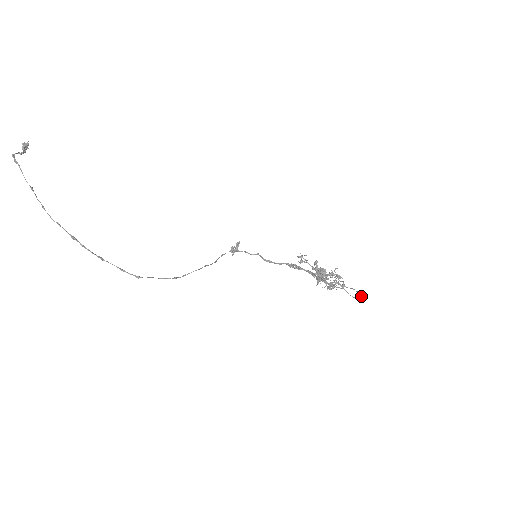
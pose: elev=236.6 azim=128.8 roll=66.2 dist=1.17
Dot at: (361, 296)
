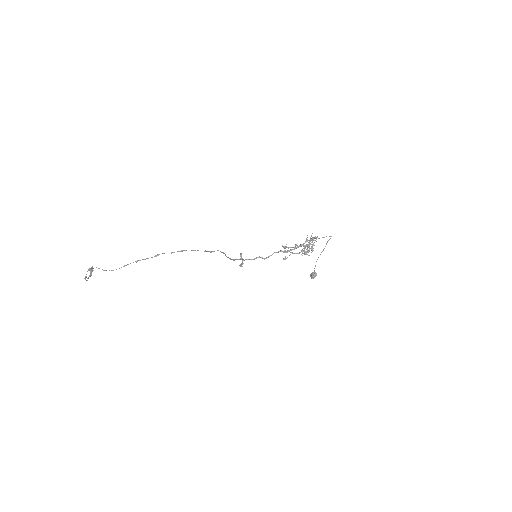
Dot at: (331, 236)
